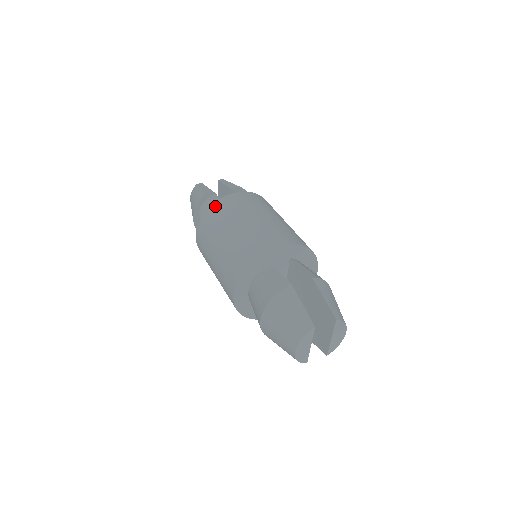
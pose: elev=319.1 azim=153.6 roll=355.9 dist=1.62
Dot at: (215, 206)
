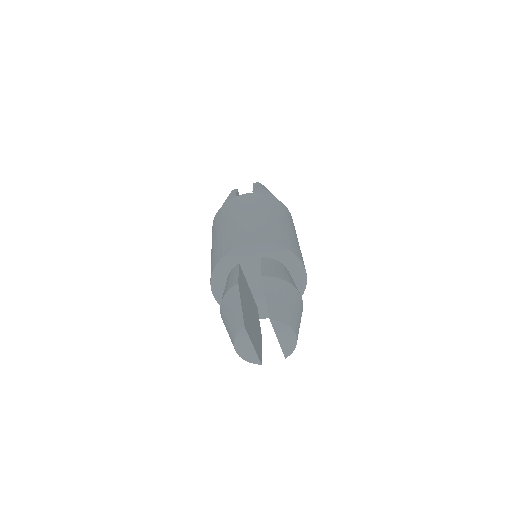
Dot at: (220, 210)
